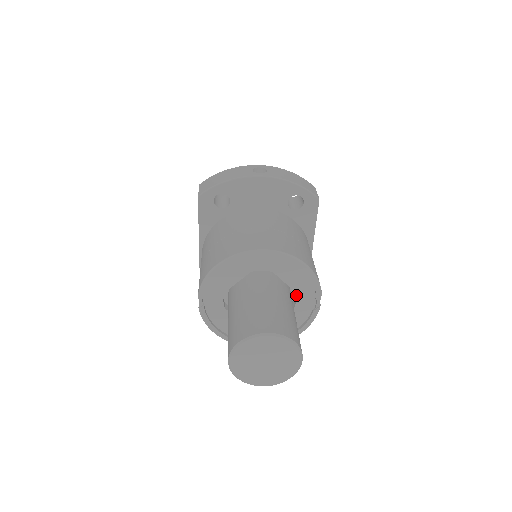
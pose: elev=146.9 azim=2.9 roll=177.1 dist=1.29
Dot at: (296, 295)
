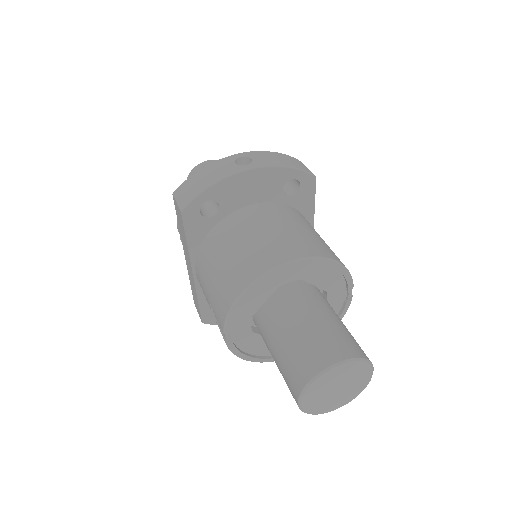
Dot at: (327, 294)
